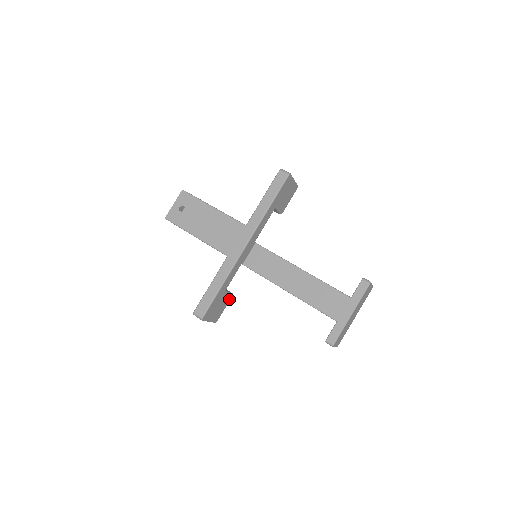
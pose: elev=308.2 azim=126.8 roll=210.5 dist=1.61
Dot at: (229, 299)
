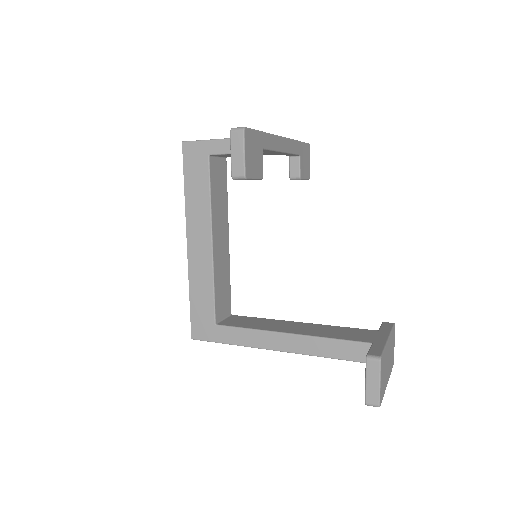
Dot at: (260, 175)
